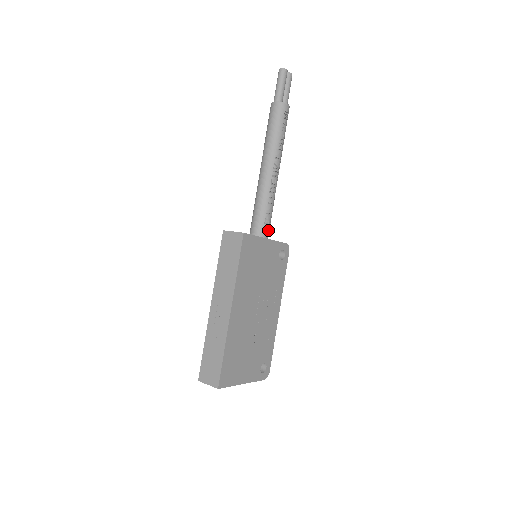
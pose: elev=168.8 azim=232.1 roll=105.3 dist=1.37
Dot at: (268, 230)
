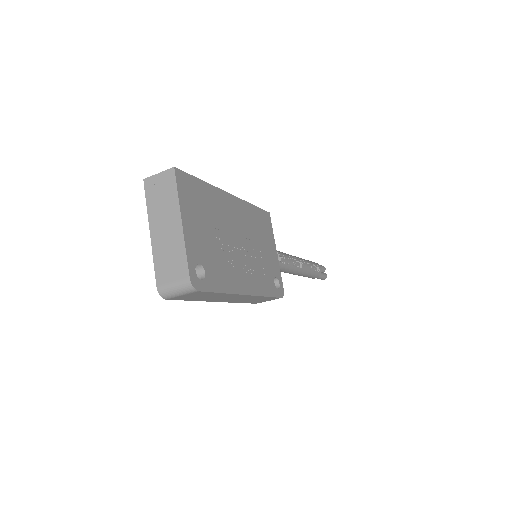
Dot at: occluded
